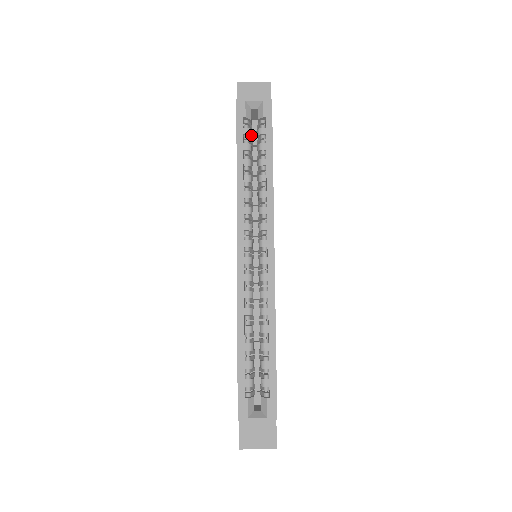
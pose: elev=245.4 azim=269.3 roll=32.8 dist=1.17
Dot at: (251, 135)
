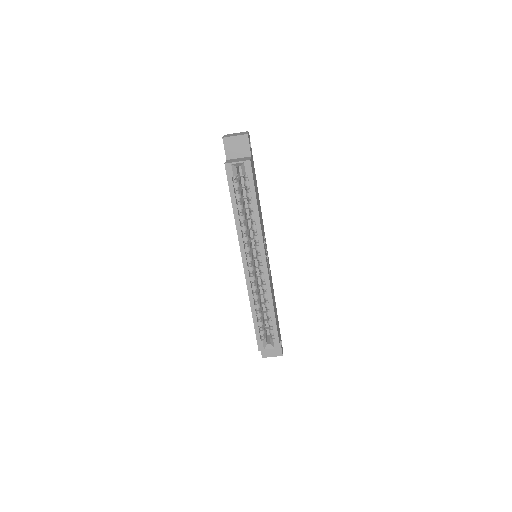
Dot at: (239, 181)
